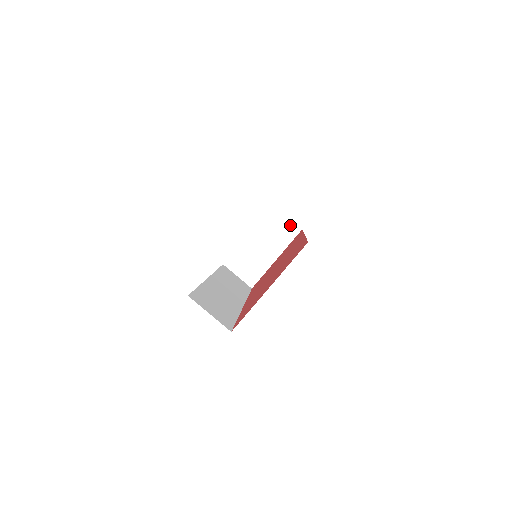
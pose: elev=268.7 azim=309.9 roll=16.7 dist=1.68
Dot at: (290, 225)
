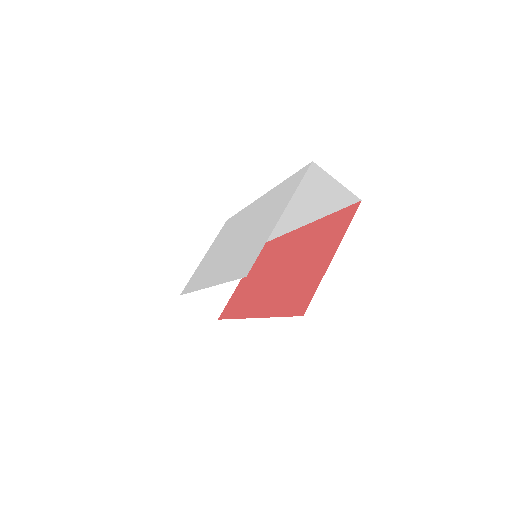
Dot at: occluded
